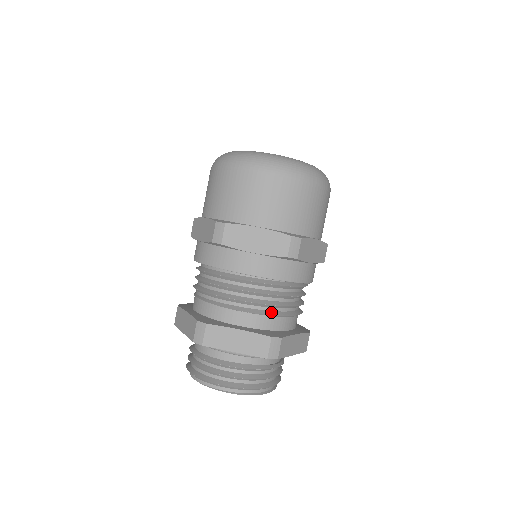
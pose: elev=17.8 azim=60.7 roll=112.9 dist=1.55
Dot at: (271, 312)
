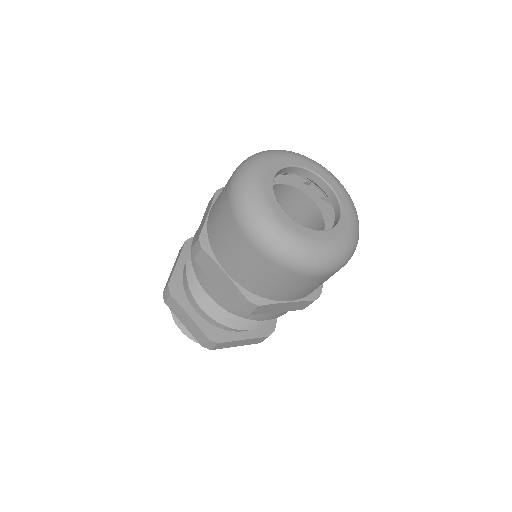
Dot at: occluded
